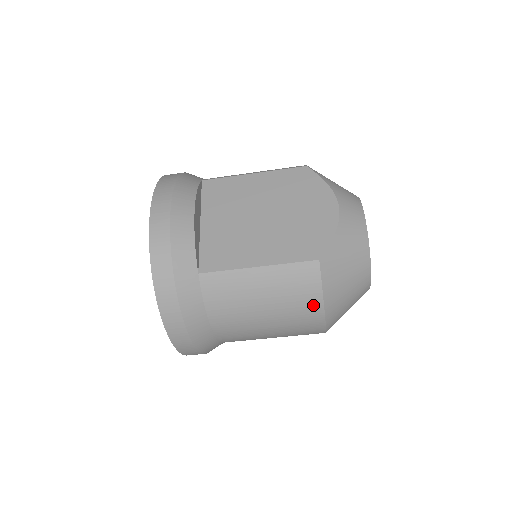
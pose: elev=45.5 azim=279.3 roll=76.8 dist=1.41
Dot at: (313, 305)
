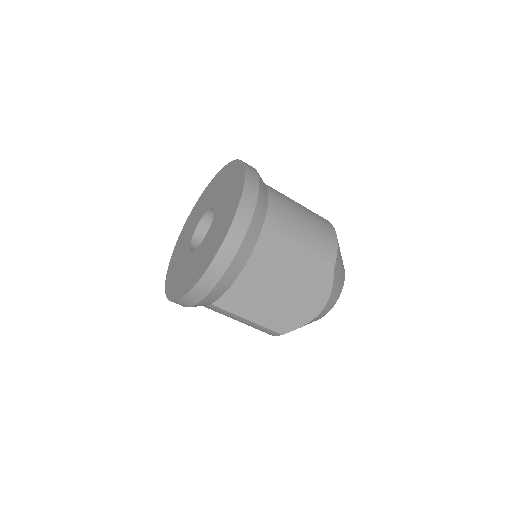
Dot at: occluded
